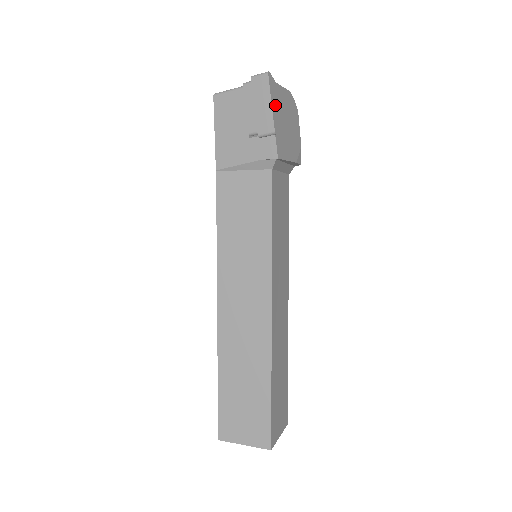
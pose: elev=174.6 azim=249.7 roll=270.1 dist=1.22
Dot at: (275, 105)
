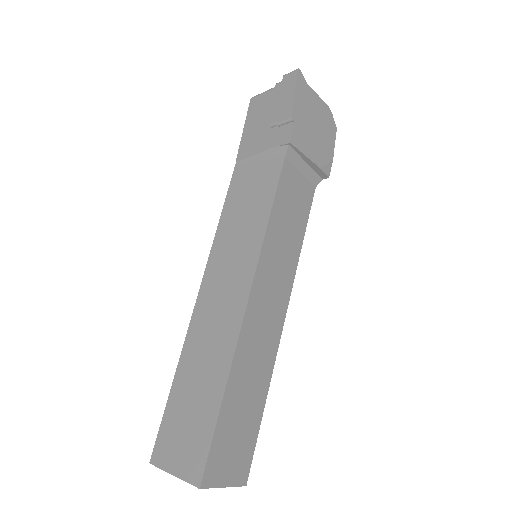
Dot at: (300, 99)
